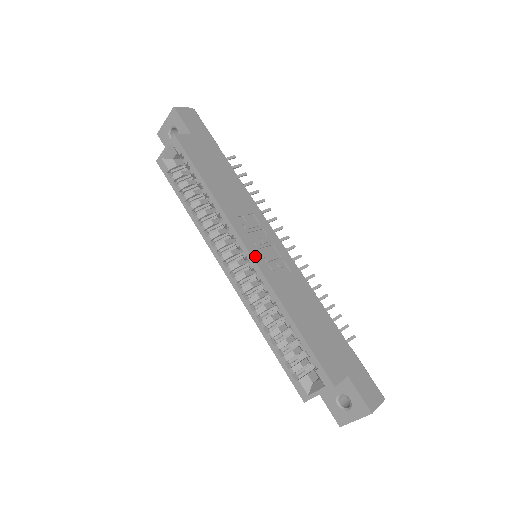
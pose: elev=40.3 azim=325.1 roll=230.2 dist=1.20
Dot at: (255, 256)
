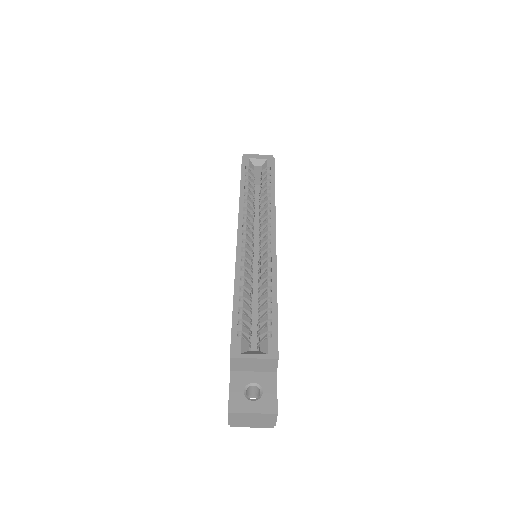
Dot at: occluded
